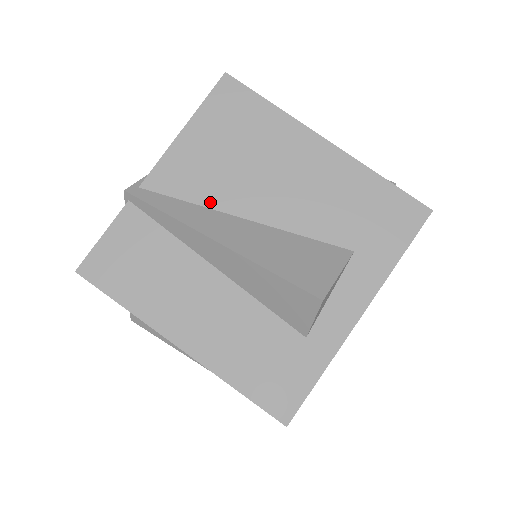
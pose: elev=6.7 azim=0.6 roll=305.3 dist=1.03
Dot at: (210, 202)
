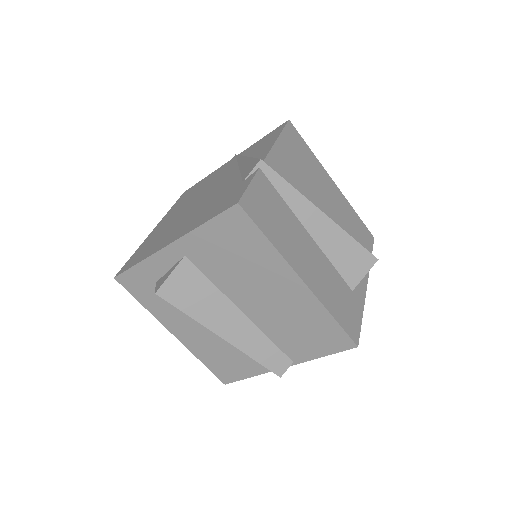
Dot at: occluded
